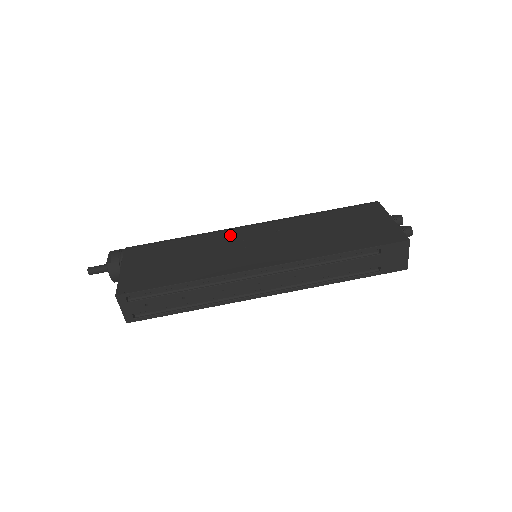
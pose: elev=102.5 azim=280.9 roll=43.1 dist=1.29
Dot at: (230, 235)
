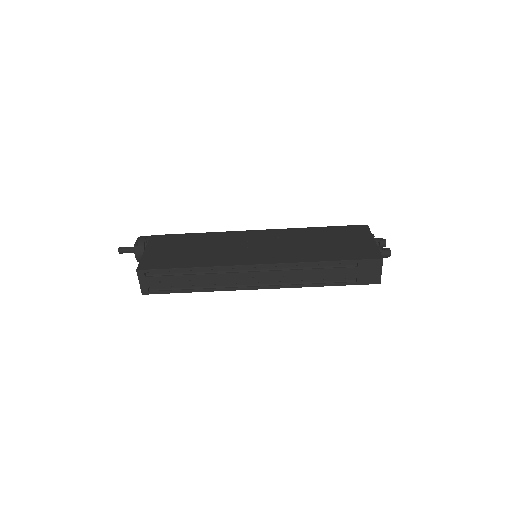
Dot at: (237, 236)
